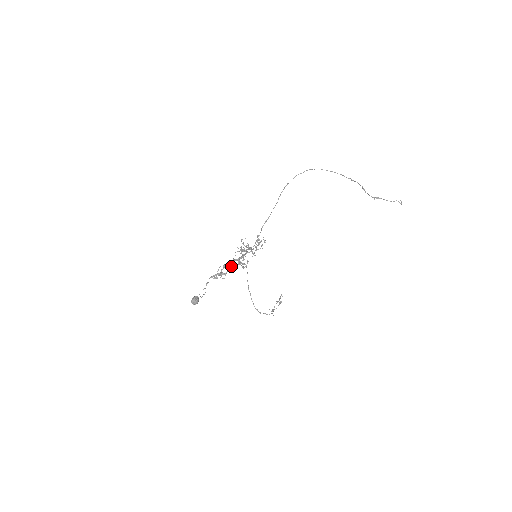
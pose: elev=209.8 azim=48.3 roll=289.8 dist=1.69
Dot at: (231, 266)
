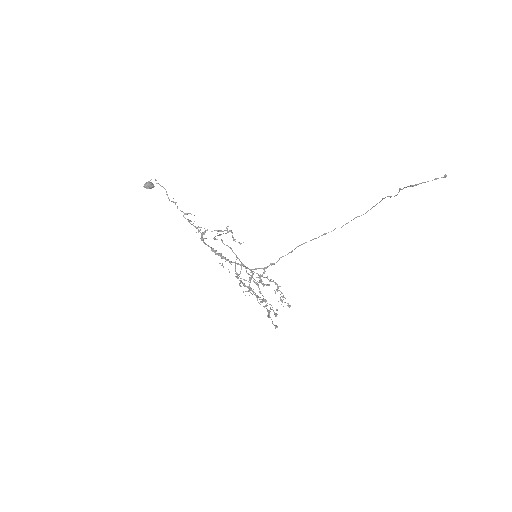
Dot at: occluded
